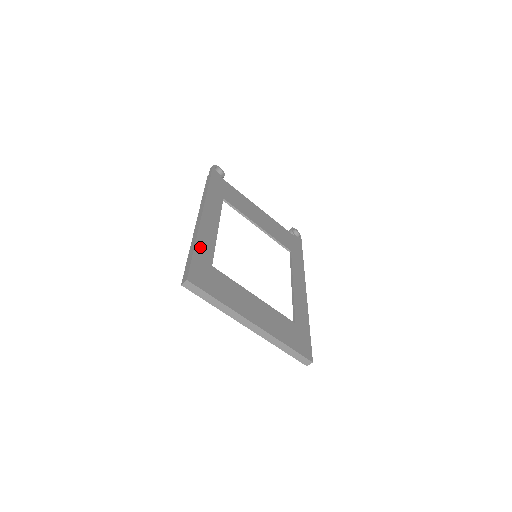
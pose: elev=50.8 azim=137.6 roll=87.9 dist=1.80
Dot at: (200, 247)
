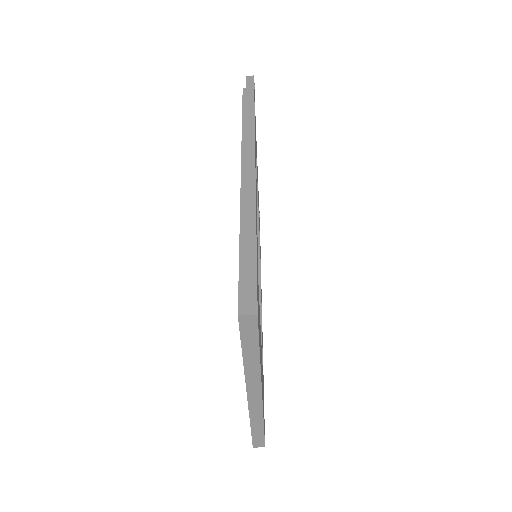
Dot at: occluded
